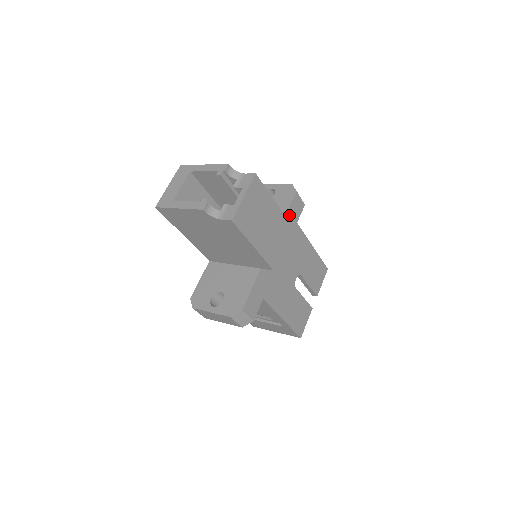
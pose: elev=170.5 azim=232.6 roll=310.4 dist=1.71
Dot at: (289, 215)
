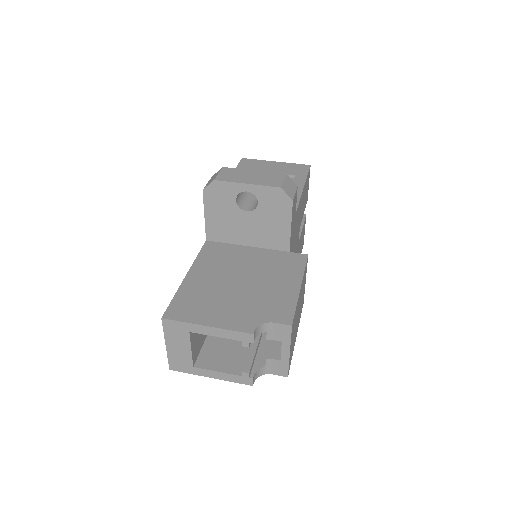
Dot at: (291, 228)
